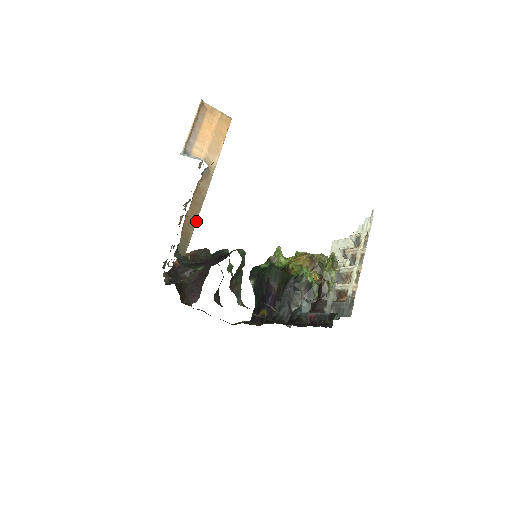
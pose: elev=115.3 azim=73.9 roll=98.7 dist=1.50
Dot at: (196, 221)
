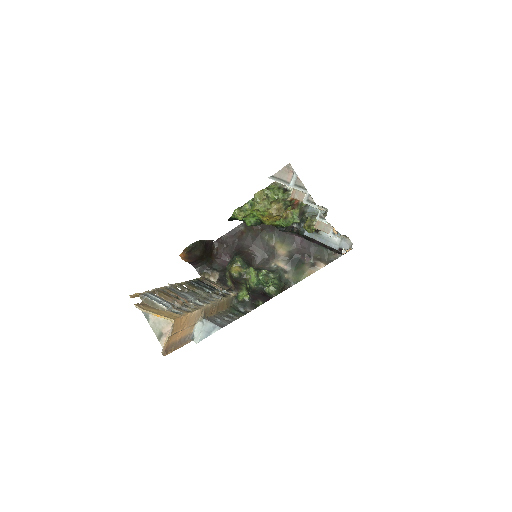
Dot at: (221, 301)
